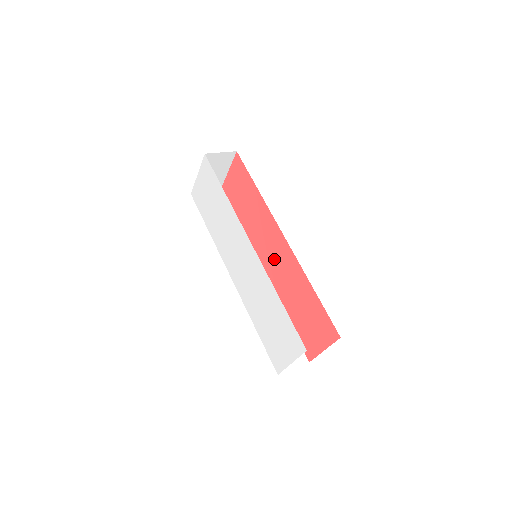
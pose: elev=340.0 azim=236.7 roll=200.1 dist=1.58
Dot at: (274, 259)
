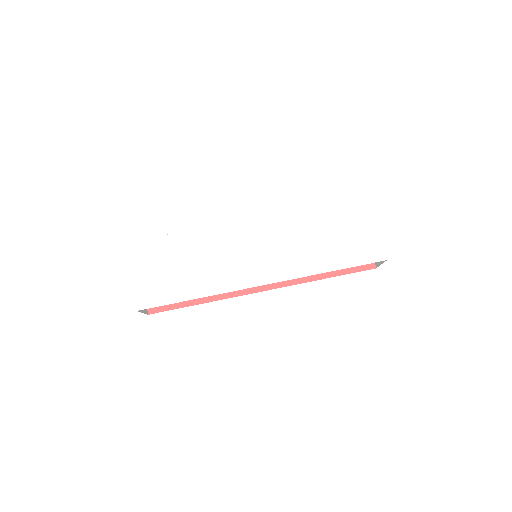
Dot at: occluded
